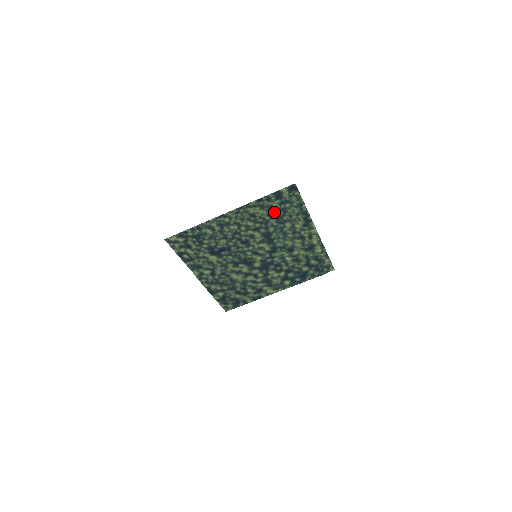
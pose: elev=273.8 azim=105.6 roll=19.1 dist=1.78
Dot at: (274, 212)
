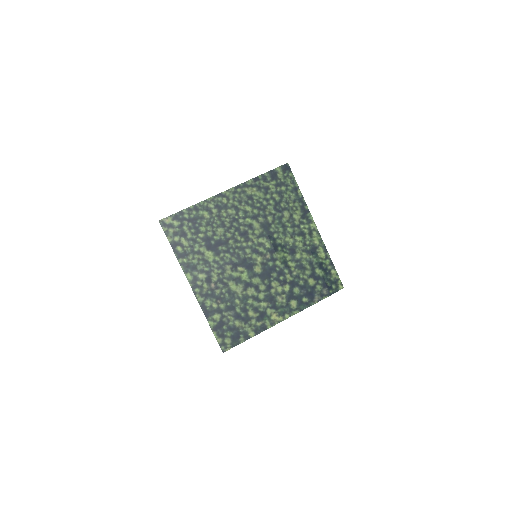
Dot at: (271, 196)
